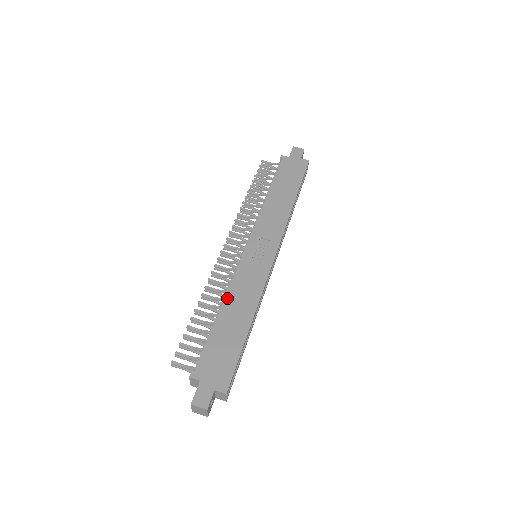
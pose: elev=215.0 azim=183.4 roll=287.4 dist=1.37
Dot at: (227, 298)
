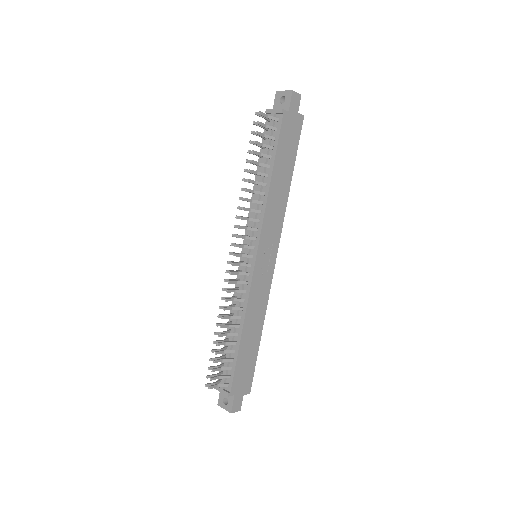
Dot at: (246, 319)
